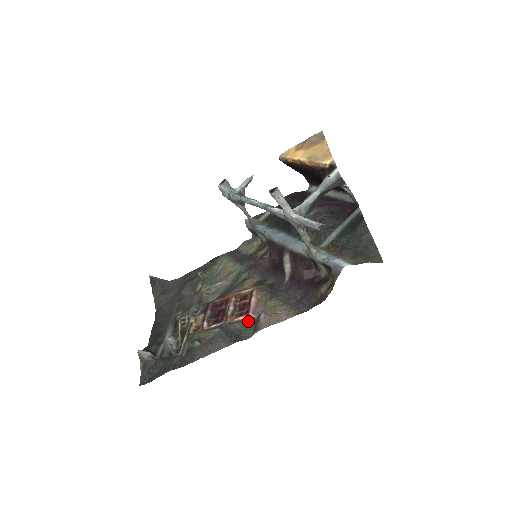
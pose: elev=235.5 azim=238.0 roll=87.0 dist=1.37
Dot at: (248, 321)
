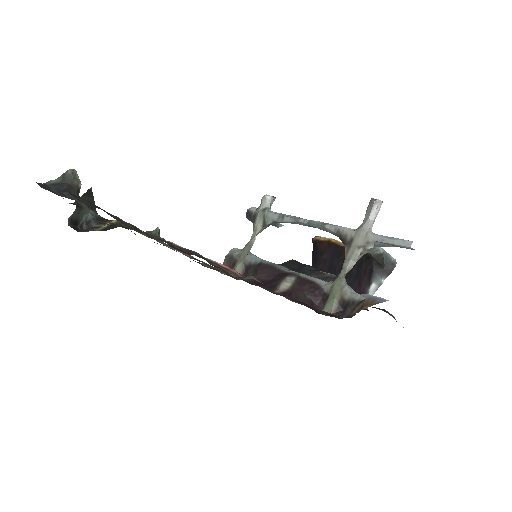
Dot at: (229, 270)
